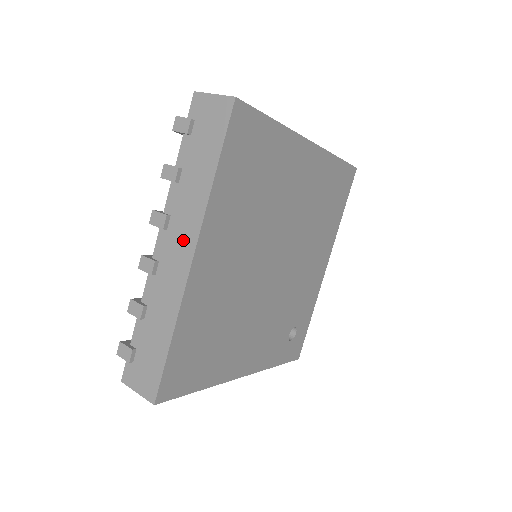
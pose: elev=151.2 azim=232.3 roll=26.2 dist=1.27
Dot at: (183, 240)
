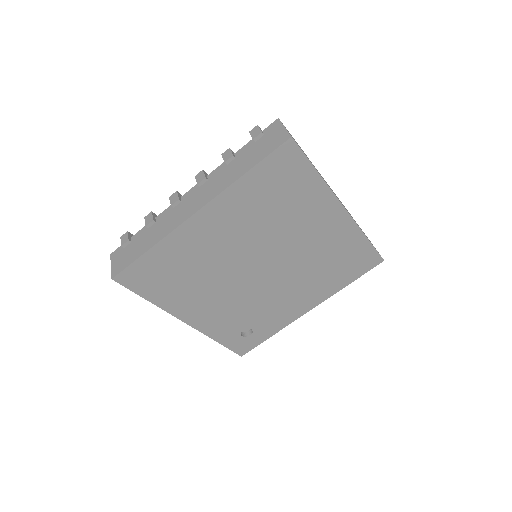
Dot at: (201, 198)
